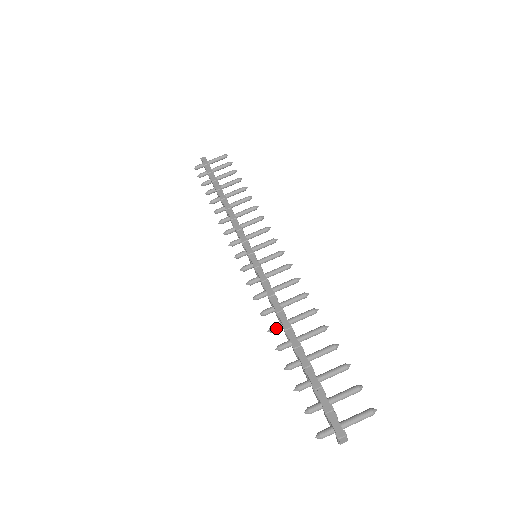
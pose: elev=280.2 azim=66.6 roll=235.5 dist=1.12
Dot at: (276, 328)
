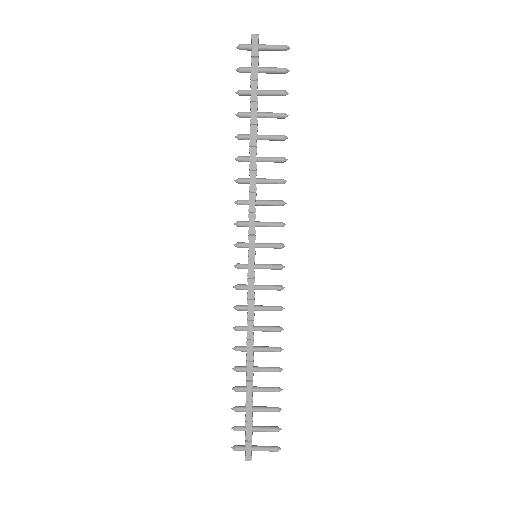
Dot at: (241, 351)
